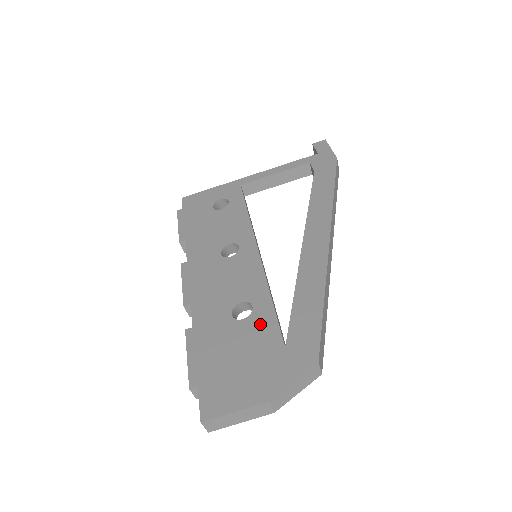
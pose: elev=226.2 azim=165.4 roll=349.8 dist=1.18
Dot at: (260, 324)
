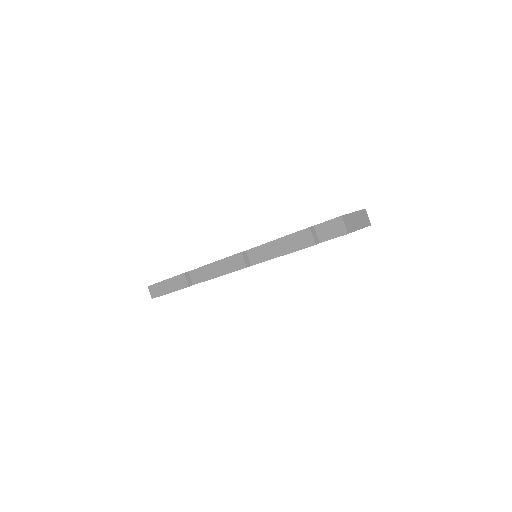
Dot at: occluded
